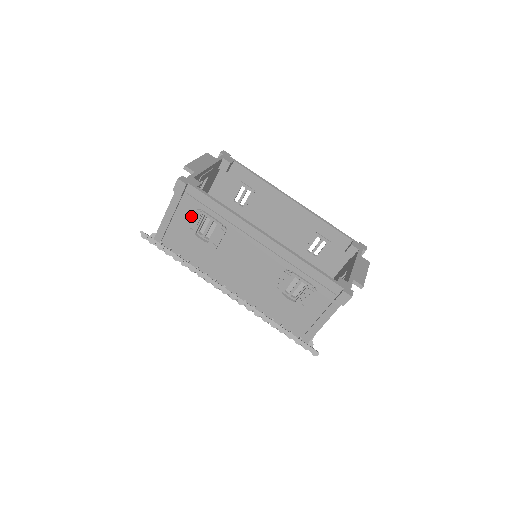
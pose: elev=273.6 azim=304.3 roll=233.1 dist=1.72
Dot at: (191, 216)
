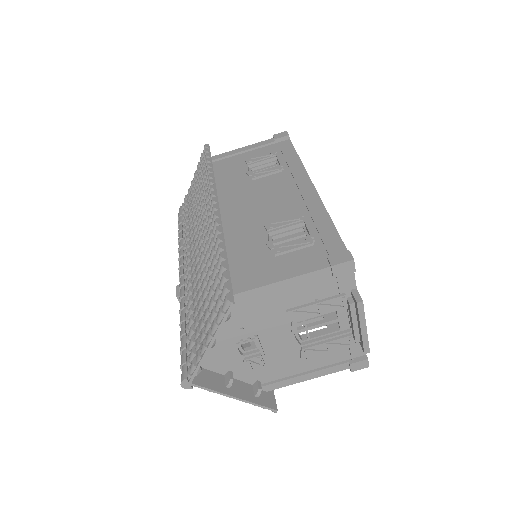
Dot at: occluded
